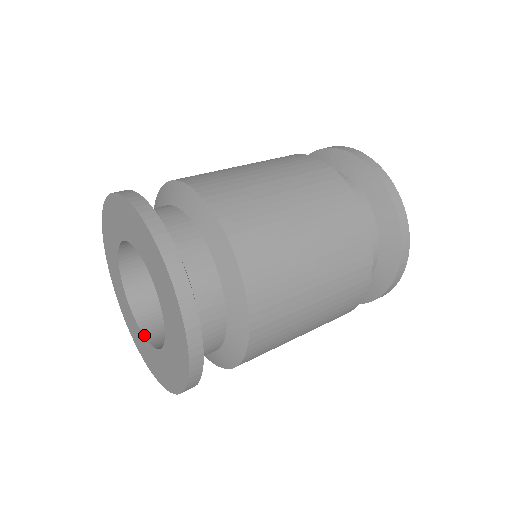
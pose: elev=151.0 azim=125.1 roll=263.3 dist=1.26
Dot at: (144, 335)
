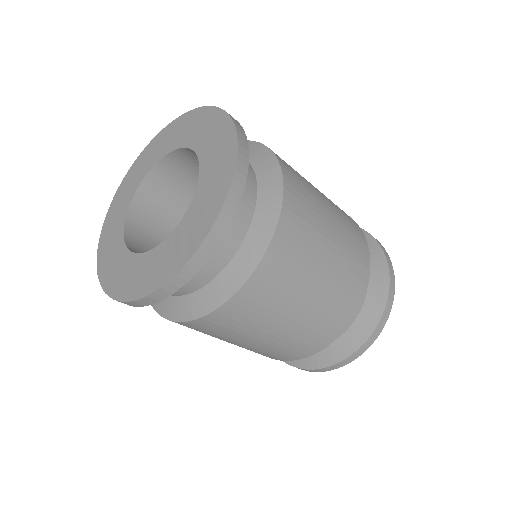
Dot at: (132, 251)
